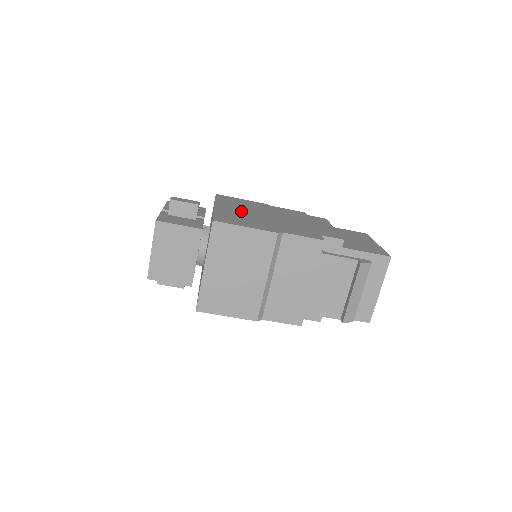
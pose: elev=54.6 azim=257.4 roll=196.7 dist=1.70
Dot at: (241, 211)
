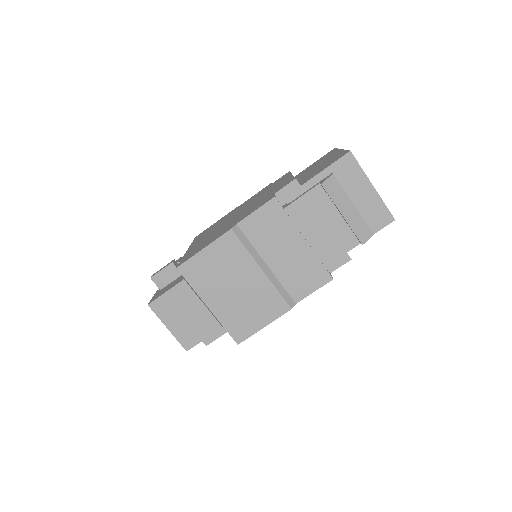
Dot at: (208, 235)
